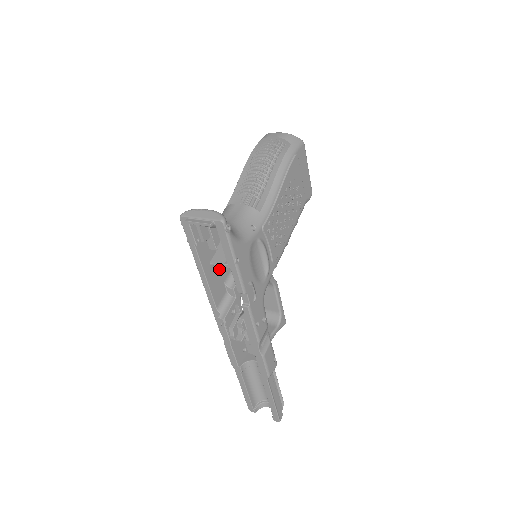
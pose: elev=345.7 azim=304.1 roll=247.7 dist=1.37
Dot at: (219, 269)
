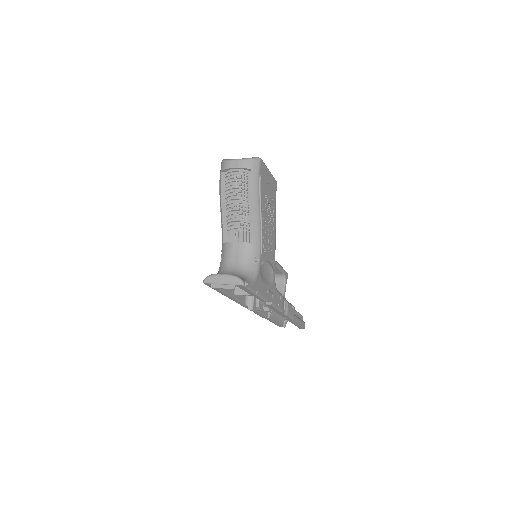
Dot at: occluded
